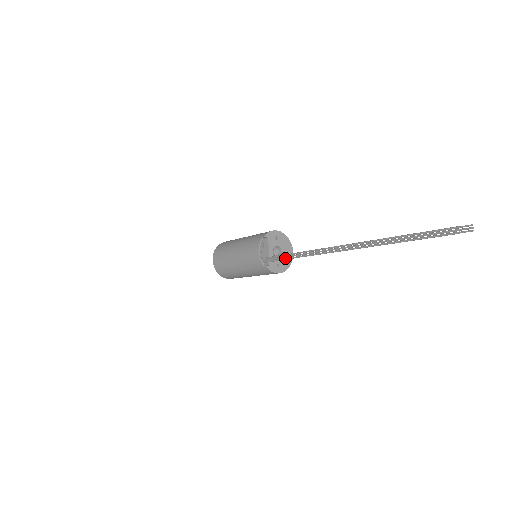
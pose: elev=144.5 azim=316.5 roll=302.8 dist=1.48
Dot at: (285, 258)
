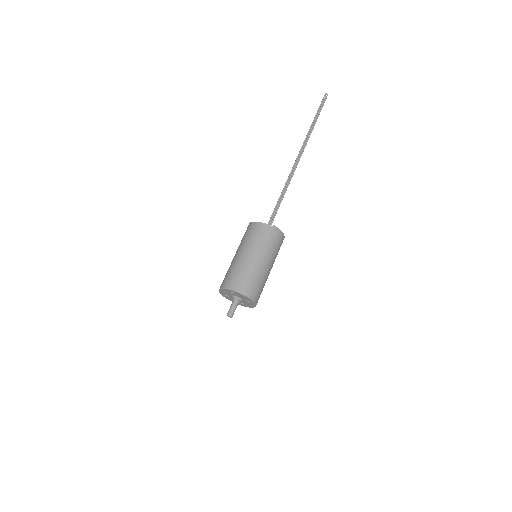
Dot at: (279, 204)
